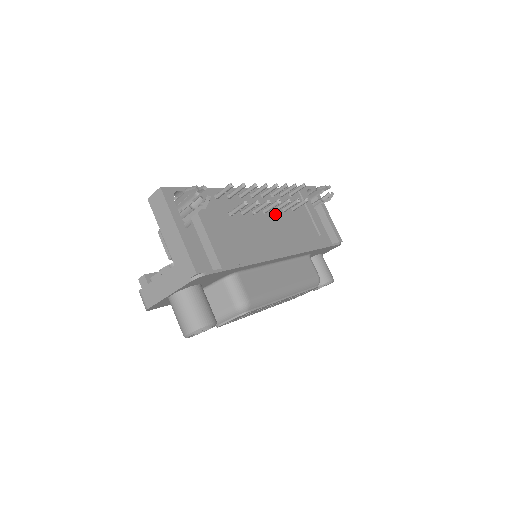
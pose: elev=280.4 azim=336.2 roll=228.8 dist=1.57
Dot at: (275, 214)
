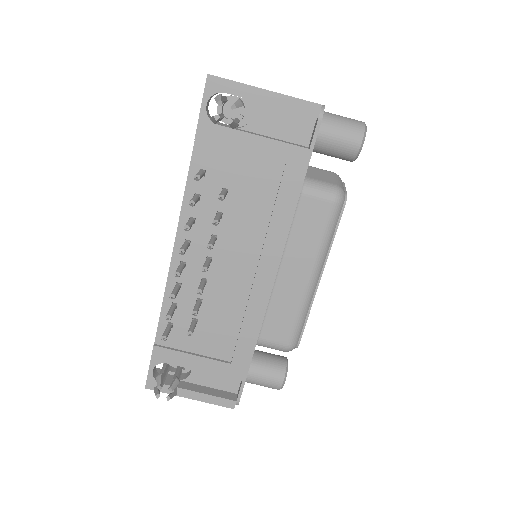
Dot at: (219, 240)
